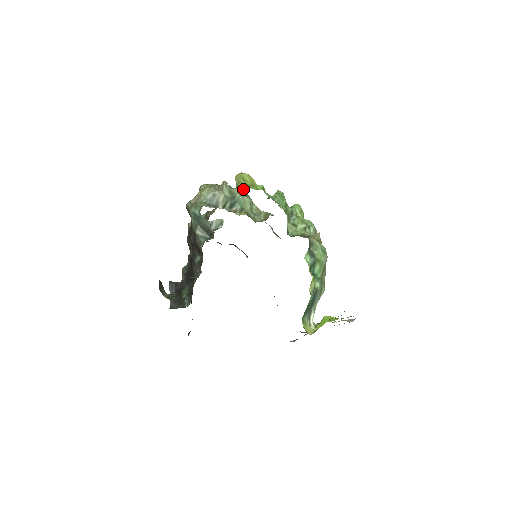
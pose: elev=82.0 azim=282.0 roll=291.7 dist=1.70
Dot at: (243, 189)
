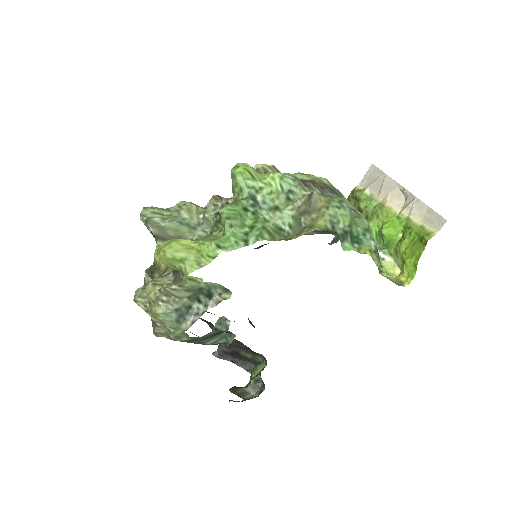
Dot at: (147, 215)
